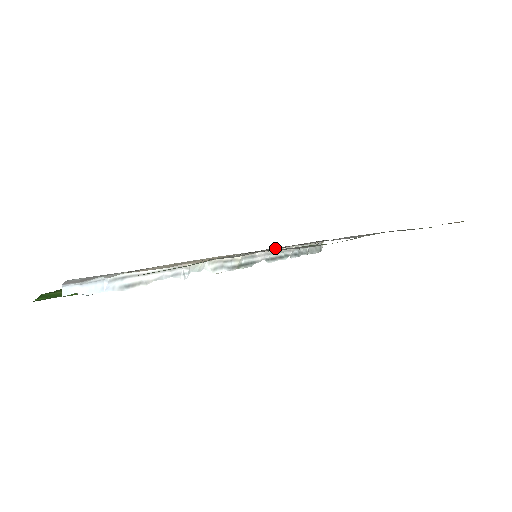
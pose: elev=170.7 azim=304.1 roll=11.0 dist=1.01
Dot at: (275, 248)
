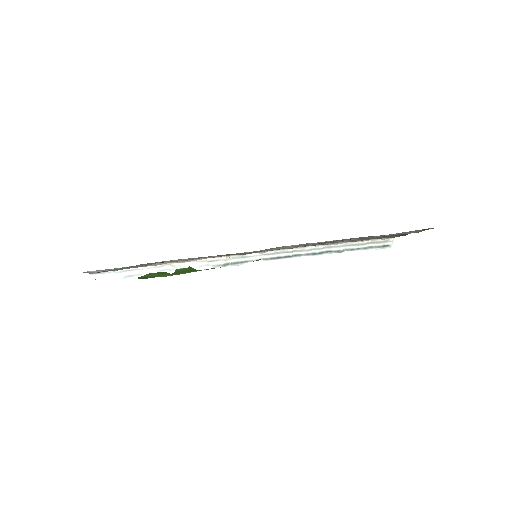
Dot at: occluded
